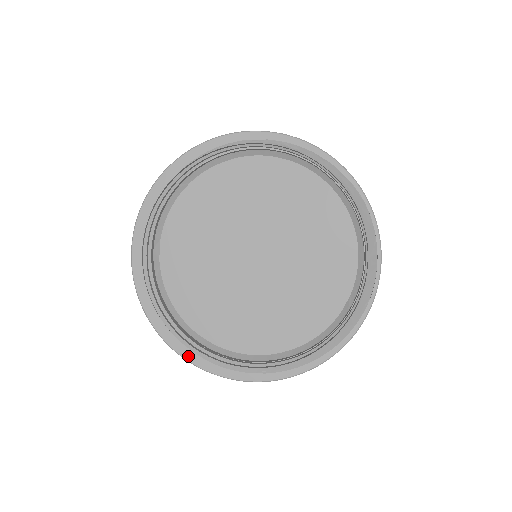
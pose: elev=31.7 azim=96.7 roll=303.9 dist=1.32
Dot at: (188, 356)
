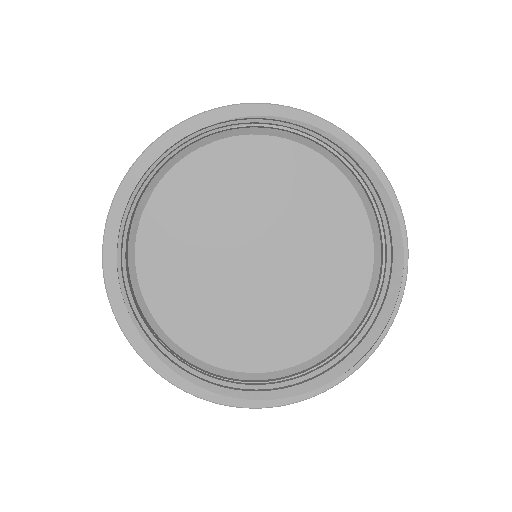
Dot at: (134, 339)
